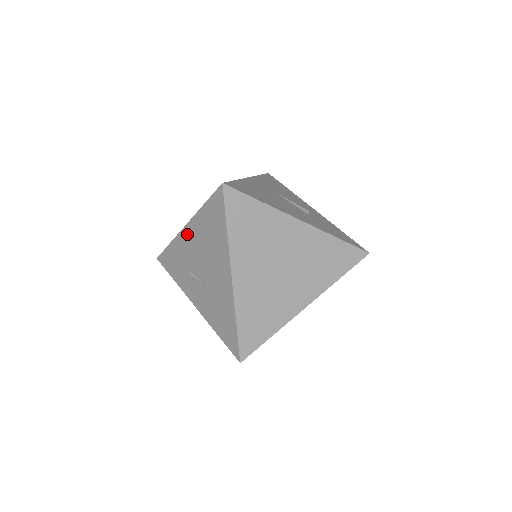
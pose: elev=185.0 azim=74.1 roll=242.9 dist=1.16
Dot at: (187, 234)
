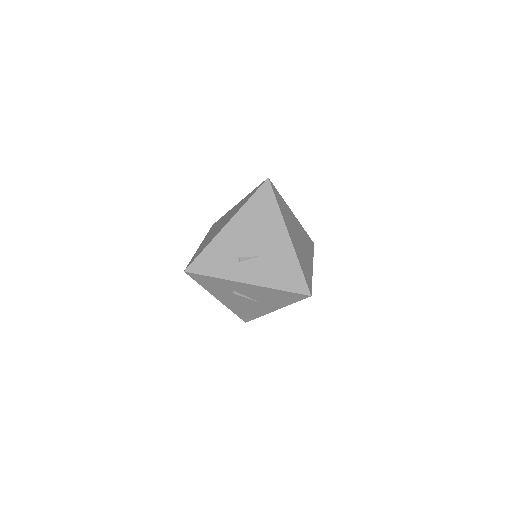
Dot at: (231, 228)
